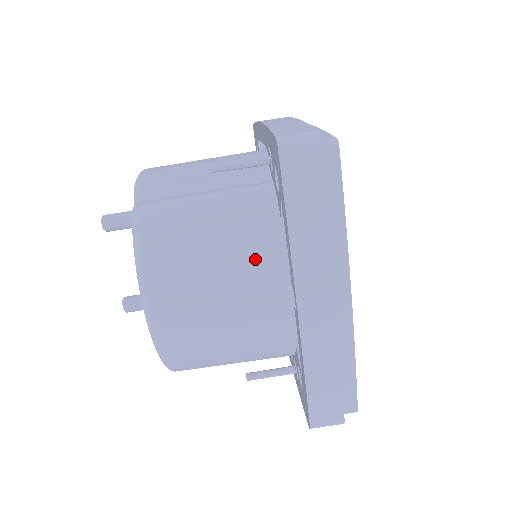
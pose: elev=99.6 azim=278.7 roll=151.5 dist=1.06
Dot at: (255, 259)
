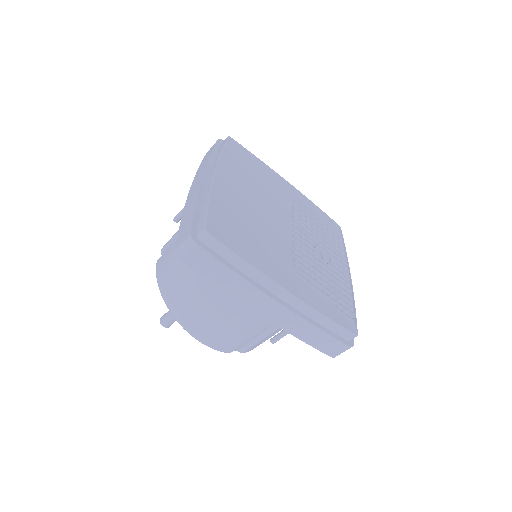
Dot at: occluded
